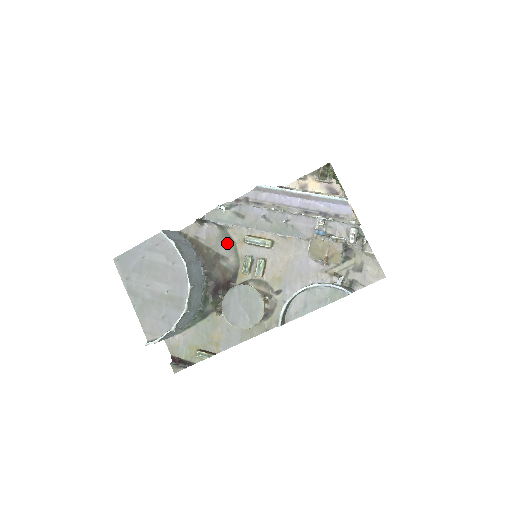
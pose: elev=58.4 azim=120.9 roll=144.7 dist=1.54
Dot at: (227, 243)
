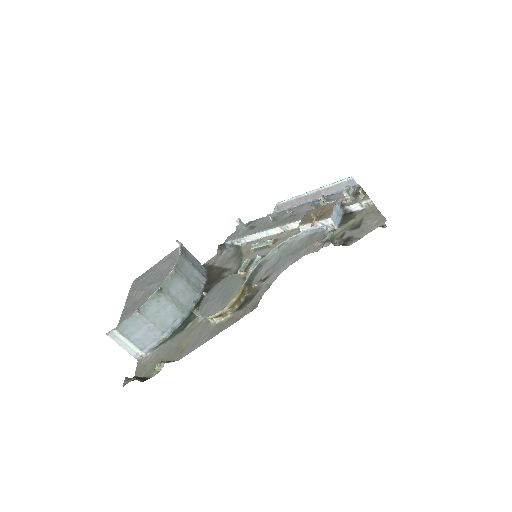
Dot at: (236, 257)
